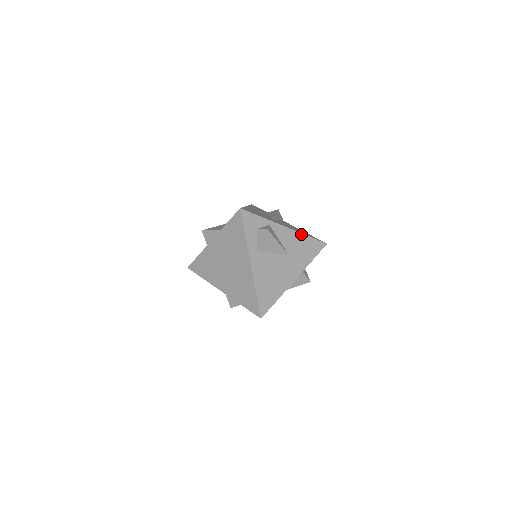
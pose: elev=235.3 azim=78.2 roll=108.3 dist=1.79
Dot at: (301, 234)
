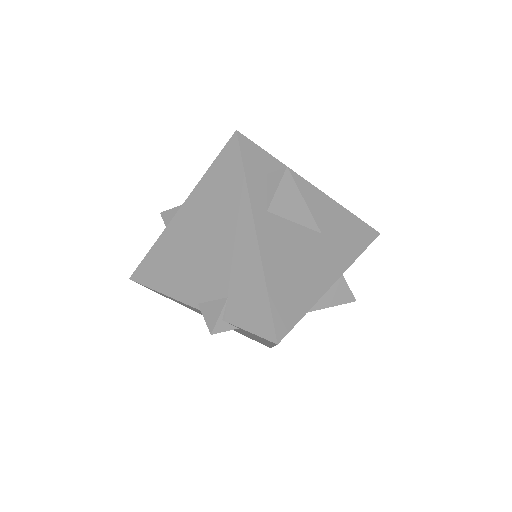
Dot at: (339, 205)
